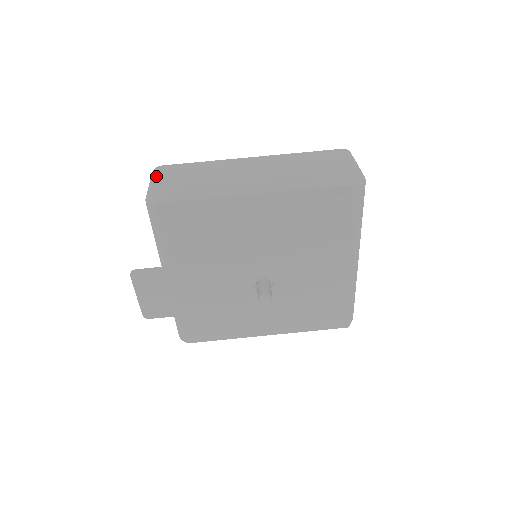
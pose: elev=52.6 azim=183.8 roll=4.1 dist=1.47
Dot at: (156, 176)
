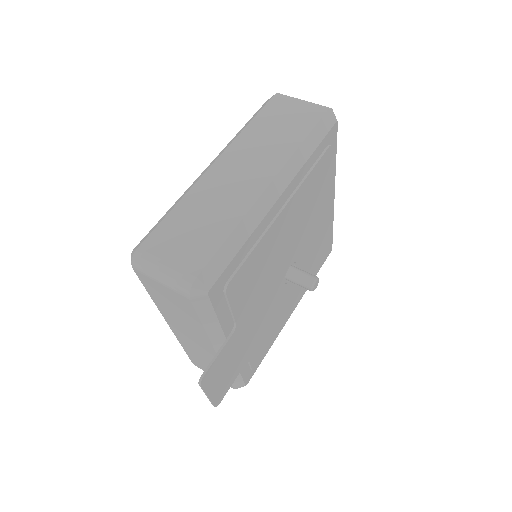
Dot at: (160, 263)
